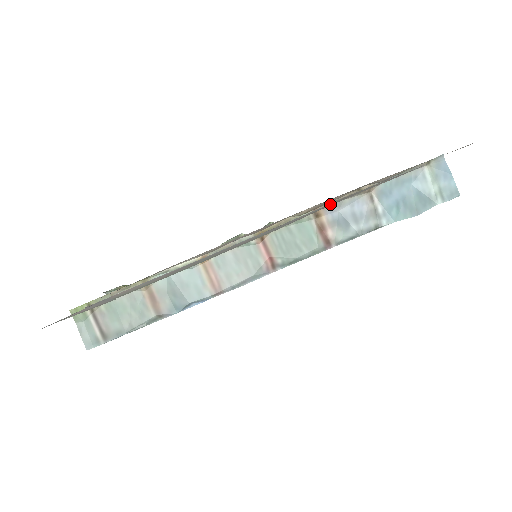
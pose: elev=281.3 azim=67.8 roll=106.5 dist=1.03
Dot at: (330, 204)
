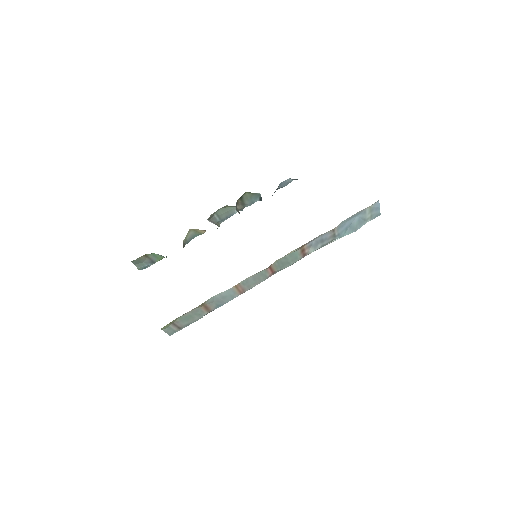
Dot at: occluded
